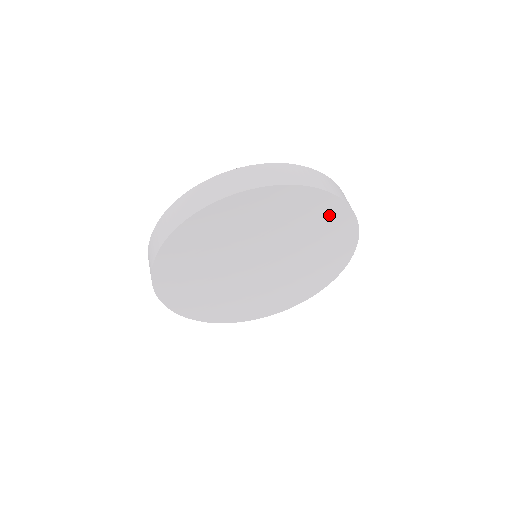
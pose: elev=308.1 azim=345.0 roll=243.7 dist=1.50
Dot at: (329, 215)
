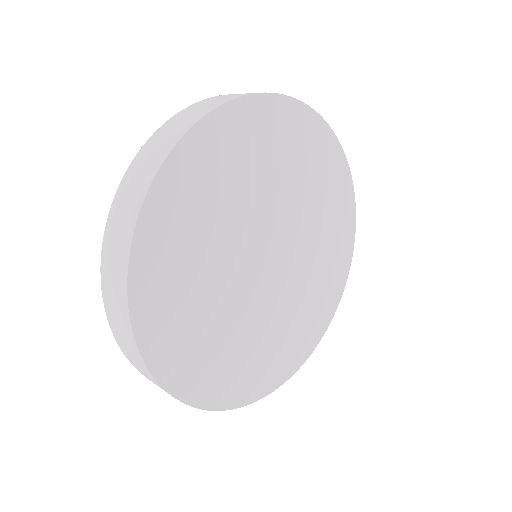
Dot at: (291, 129)
